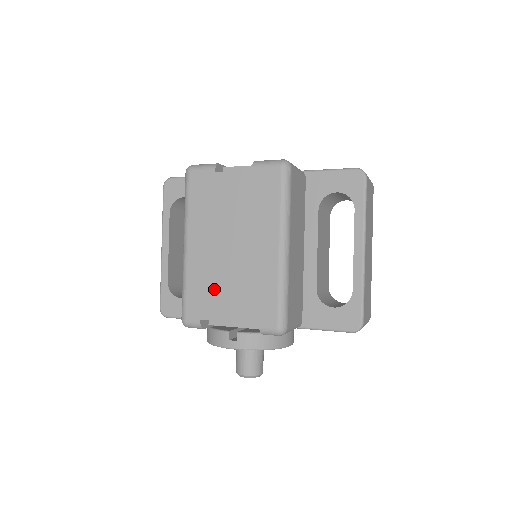
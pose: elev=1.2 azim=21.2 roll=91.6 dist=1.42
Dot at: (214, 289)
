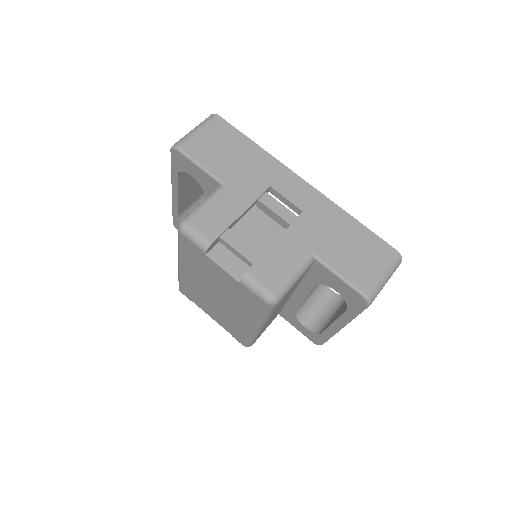
Dot at: (201, 300)
